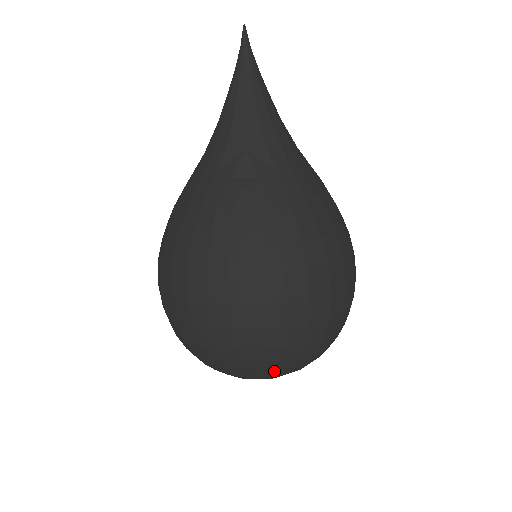
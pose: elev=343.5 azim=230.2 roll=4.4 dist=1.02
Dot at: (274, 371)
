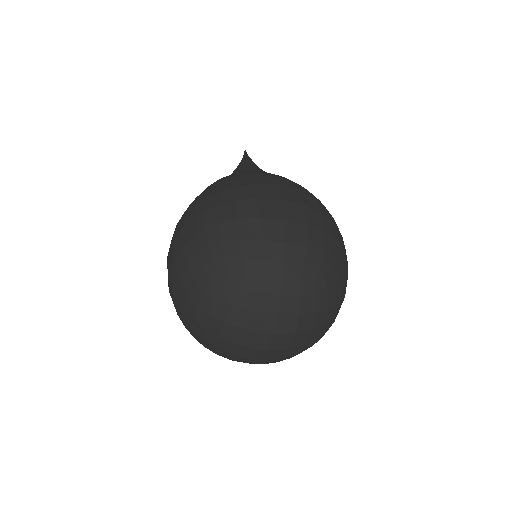
Dot at: (241, 277)
